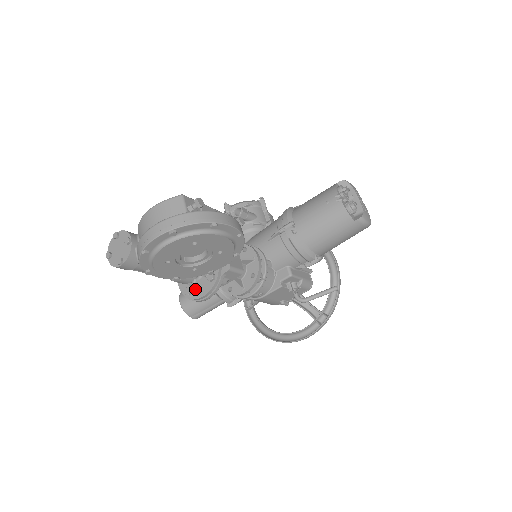
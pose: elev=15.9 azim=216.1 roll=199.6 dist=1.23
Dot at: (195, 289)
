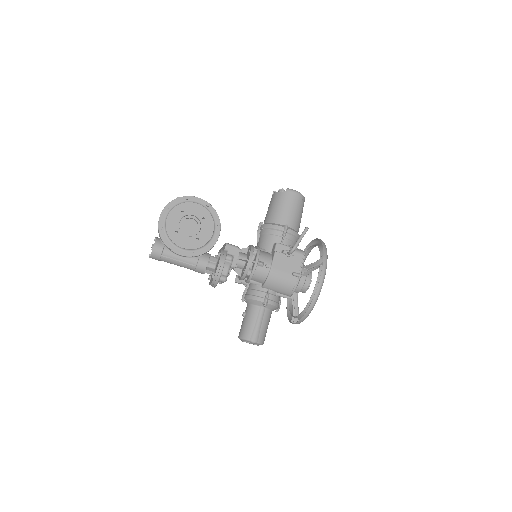
Dot at: (215, 270)
